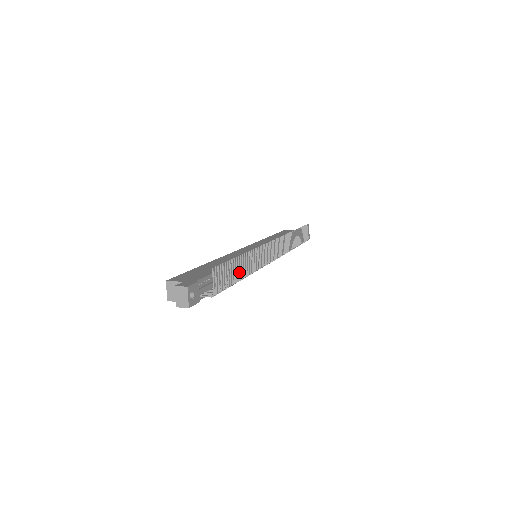
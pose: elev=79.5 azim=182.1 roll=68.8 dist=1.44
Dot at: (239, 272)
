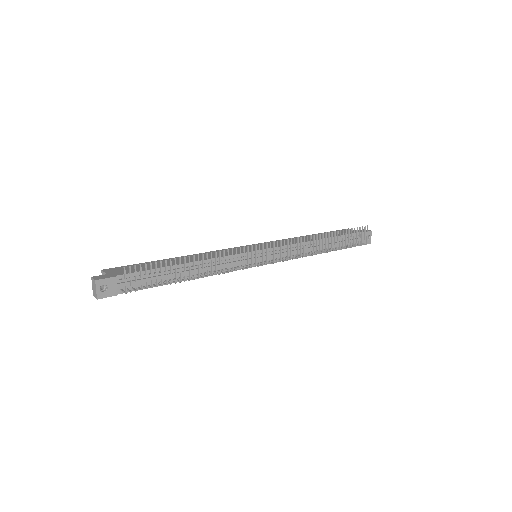
Dot at: (180, 273)
